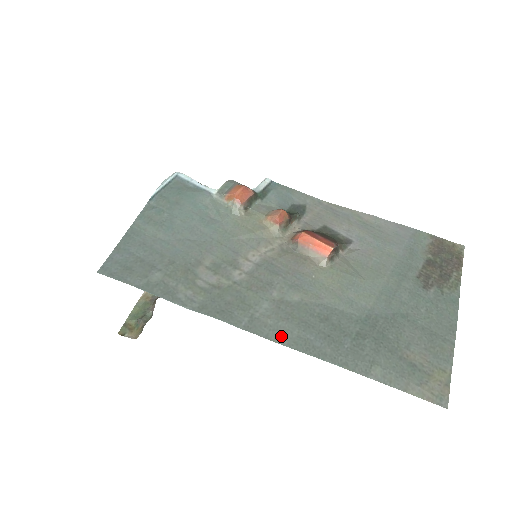
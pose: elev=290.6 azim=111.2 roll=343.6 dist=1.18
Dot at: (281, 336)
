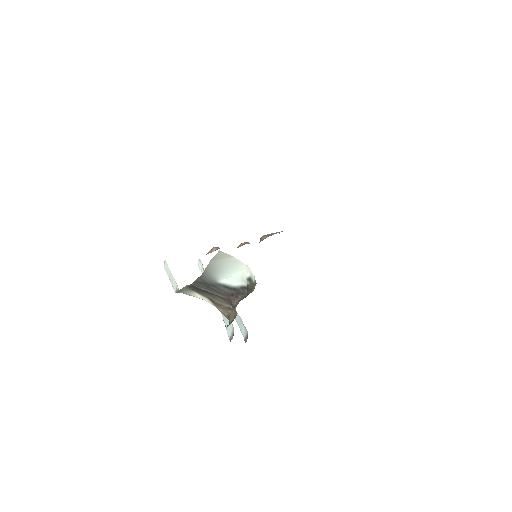
Dot at: occluded
